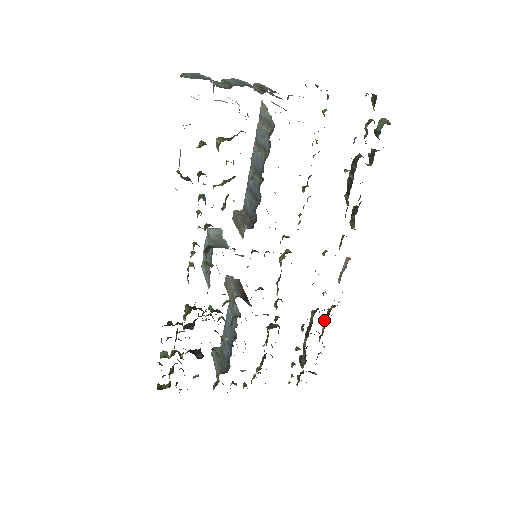
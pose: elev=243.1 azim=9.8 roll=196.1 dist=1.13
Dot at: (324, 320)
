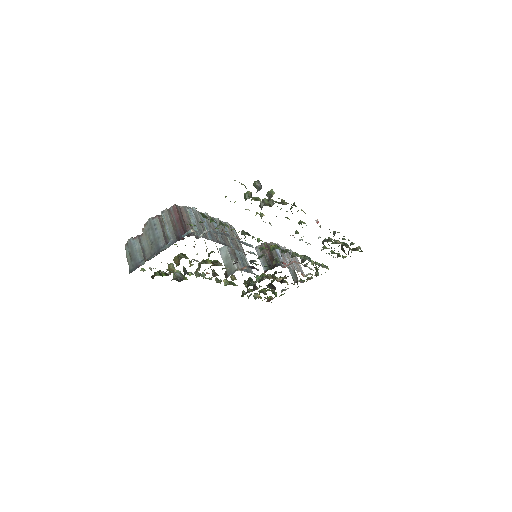
Dot at: occluded
